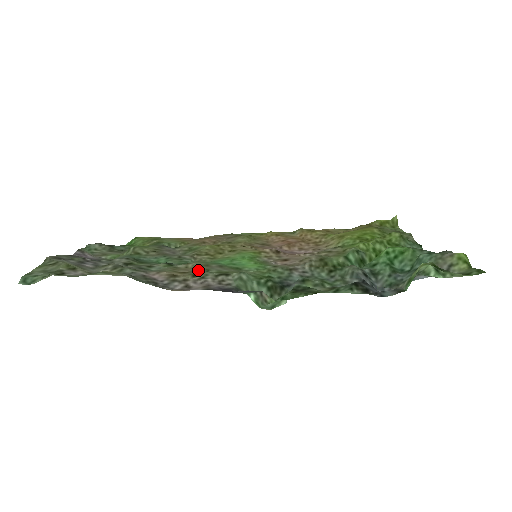
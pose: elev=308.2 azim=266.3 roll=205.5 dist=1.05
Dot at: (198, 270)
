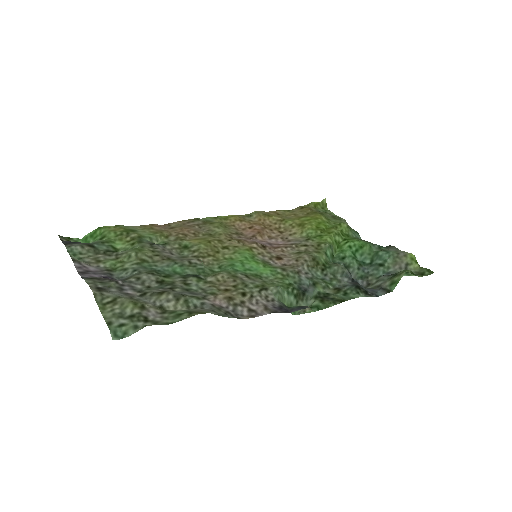
Dot at: (235, 285)
